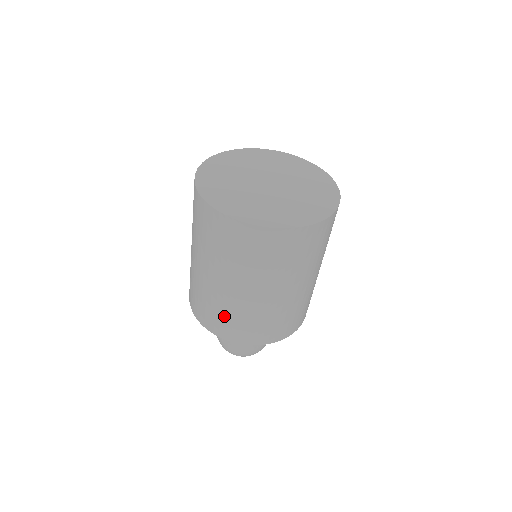
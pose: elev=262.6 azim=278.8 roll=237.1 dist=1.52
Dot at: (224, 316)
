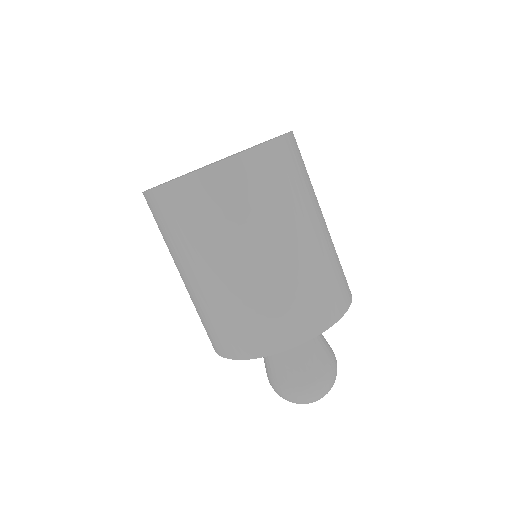
Dot at: (277, 309)
